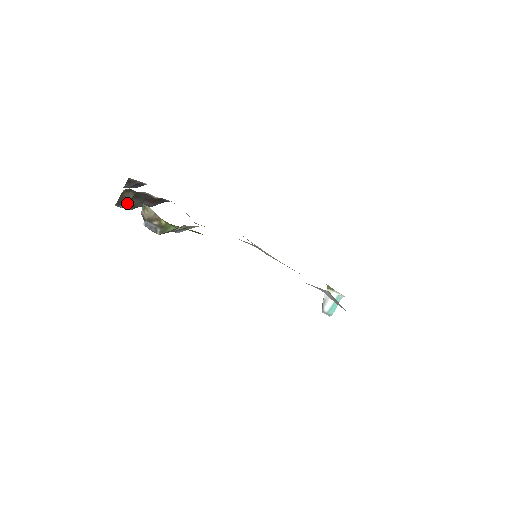
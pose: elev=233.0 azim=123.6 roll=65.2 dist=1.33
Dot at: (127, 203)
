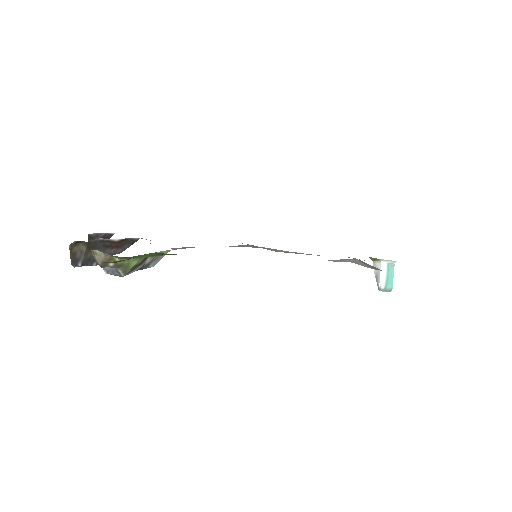
Dot at: (85, 259)
